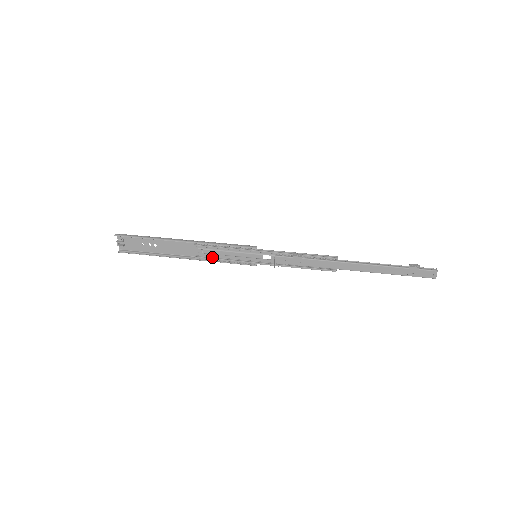
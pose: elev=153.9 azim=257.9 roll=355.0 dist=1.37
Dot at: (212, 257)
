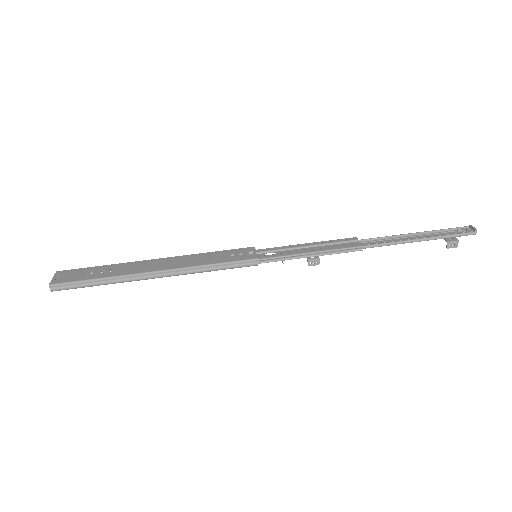
Dot at: occluded
